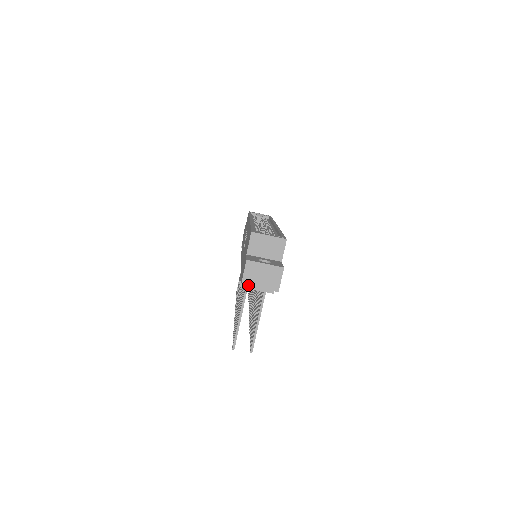
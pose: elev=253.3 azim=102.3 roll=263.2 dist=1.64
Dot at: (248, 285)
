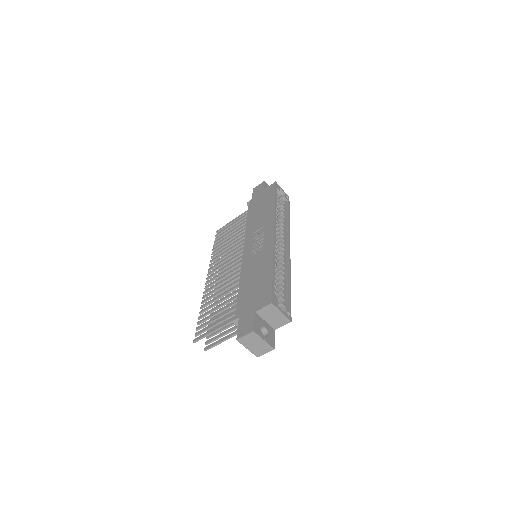
Dot at: (241, 343)
